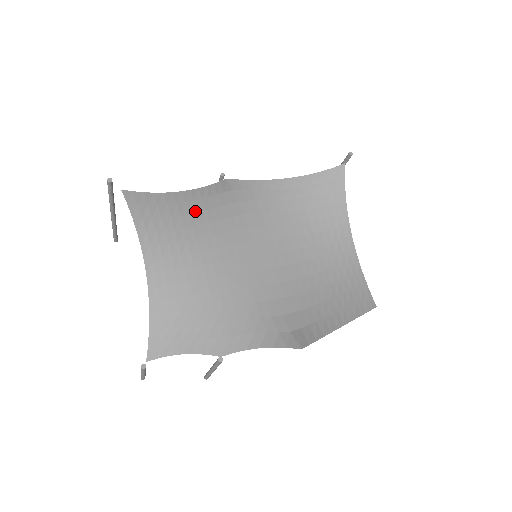
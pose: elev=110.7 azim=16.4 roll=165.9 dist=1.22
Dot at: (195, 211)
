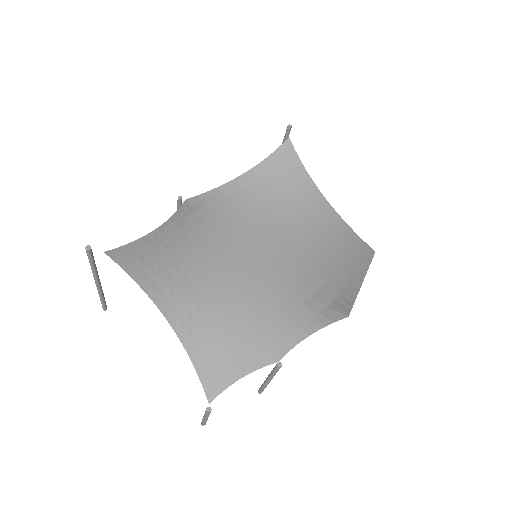
Dot at: (179, 241)
